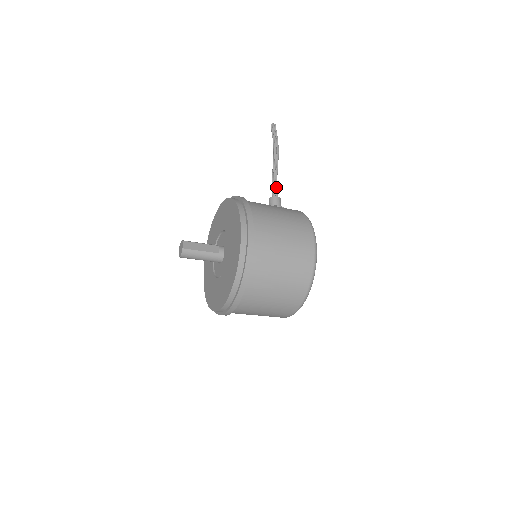
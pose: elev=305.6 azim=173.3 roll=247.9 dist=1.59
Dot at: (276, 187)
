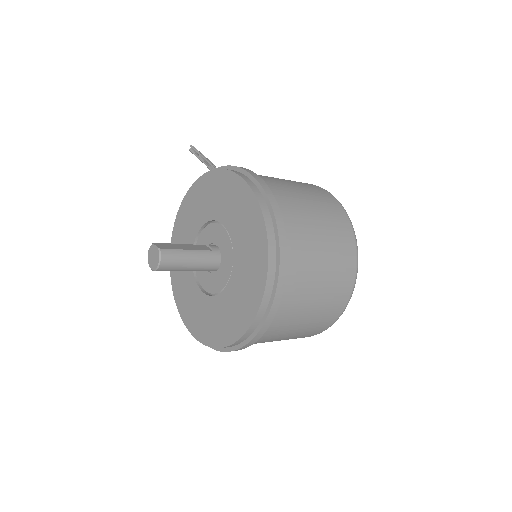
Dot at: occluded
